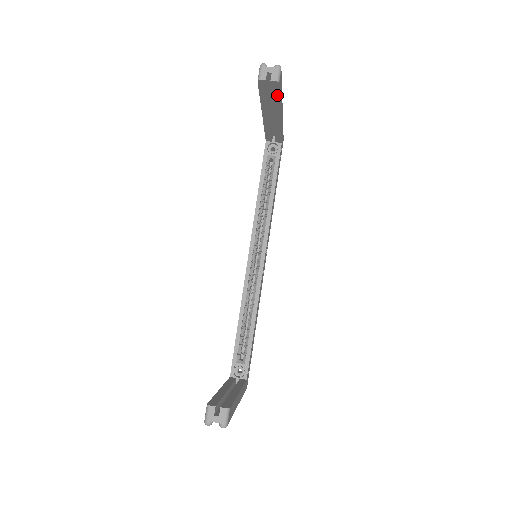
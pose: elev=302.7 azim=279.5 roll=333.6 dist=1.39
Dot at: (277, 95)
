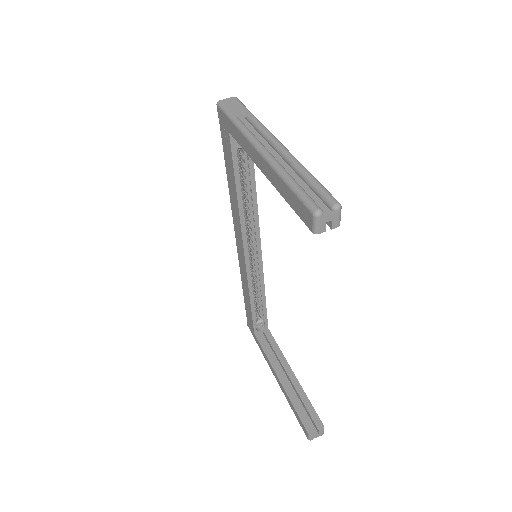
Dot at: occluded
